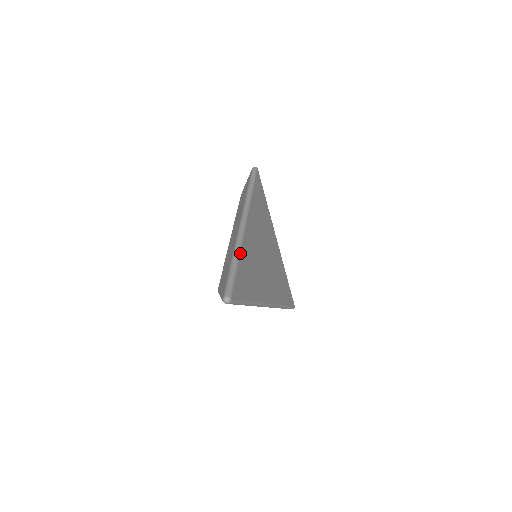
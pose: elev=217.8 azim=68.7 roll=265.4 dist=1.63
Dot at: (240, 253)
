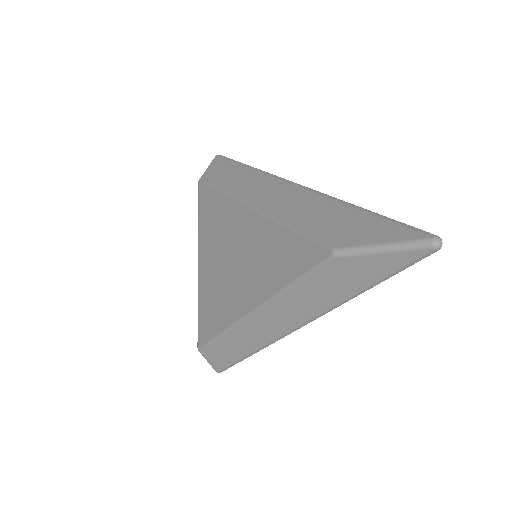
Dot at: occluded
